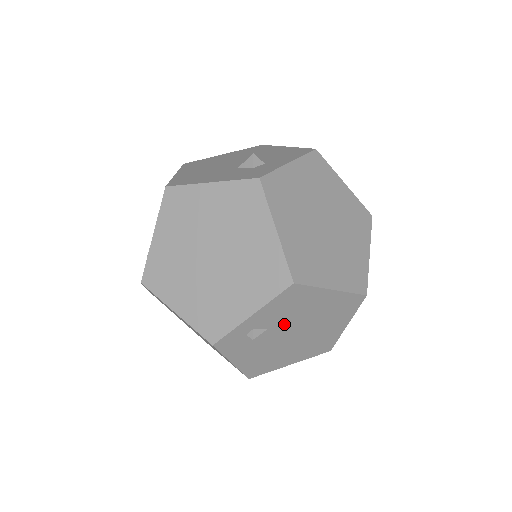
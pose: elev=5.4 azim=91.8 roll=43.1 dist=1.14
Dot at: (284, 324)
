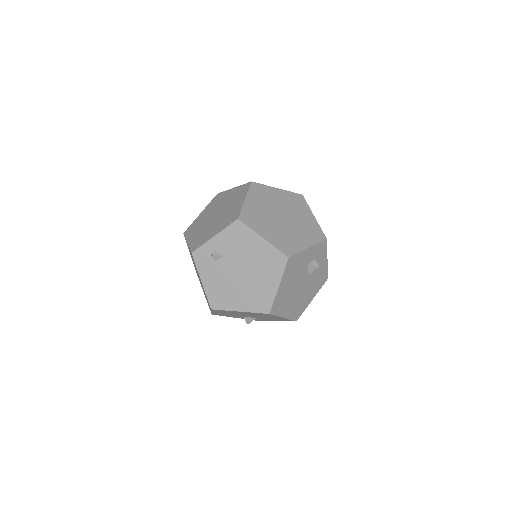
Dot at: (234, 257)
